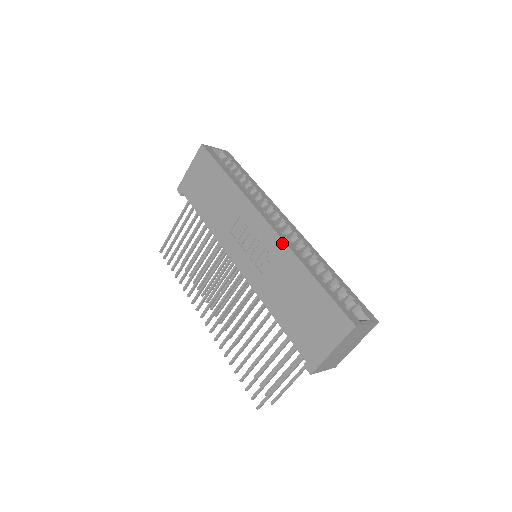
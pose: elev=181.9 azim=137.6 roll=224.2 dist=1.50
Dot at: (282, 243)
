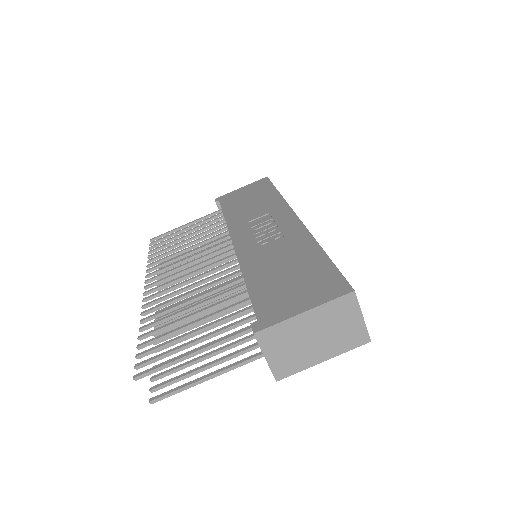
Dot at: (303, 229)
